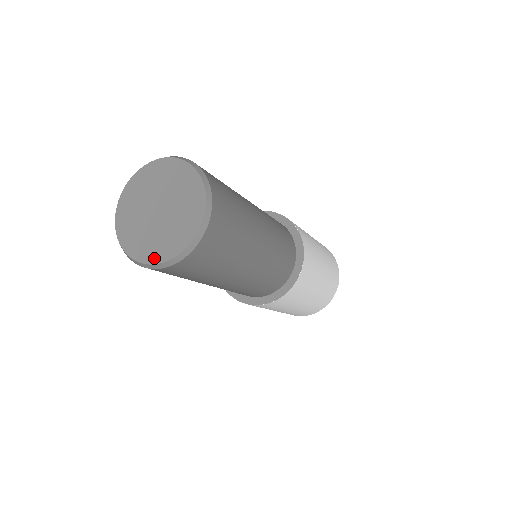
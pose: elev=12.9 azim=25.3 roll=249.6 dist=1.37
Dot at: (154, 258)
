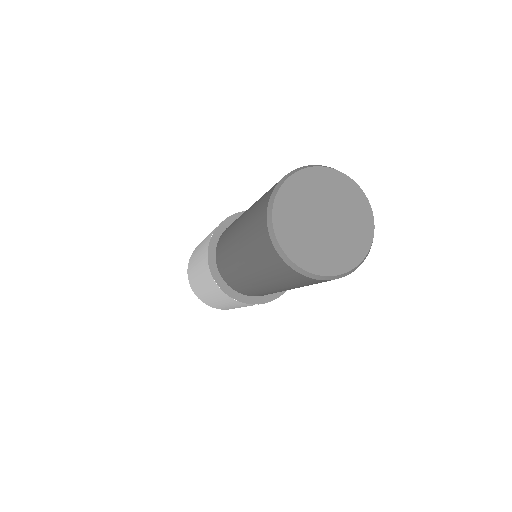
Dot at: (310, 266)
